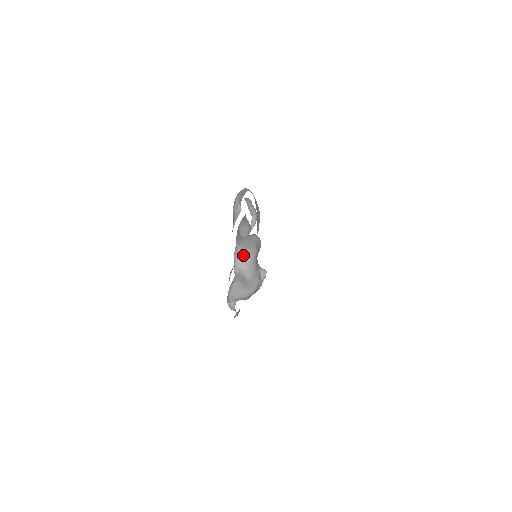
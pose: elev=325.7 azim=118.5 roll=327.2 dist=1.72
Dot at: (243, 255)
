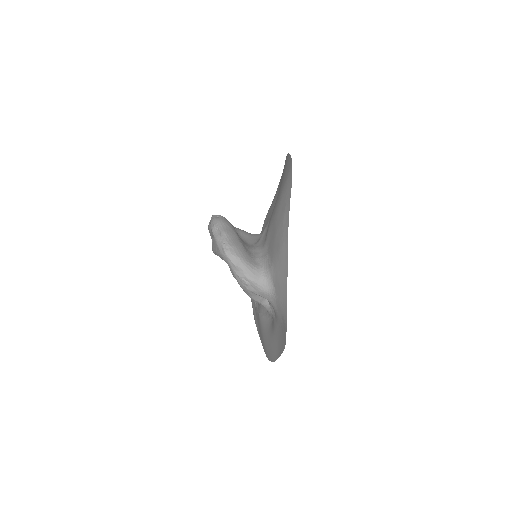
Dot at: occluded
